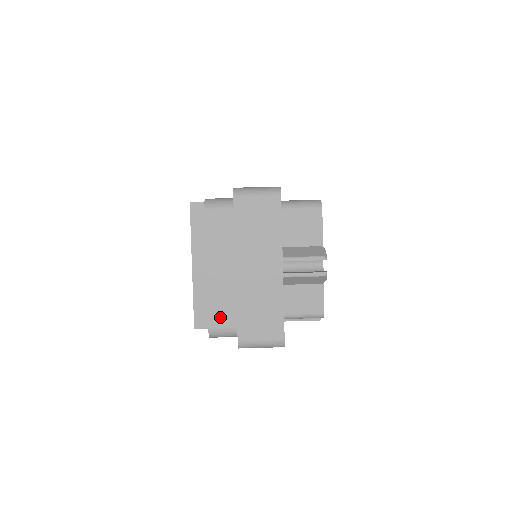
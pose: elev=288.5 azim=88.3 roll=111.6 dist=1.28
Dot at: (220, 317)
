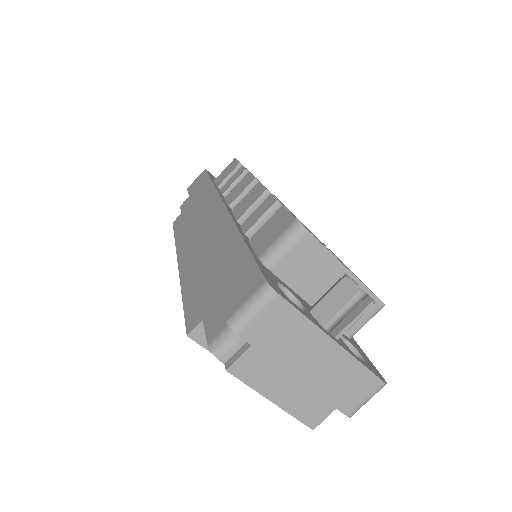
Dot at: (317, 417)
